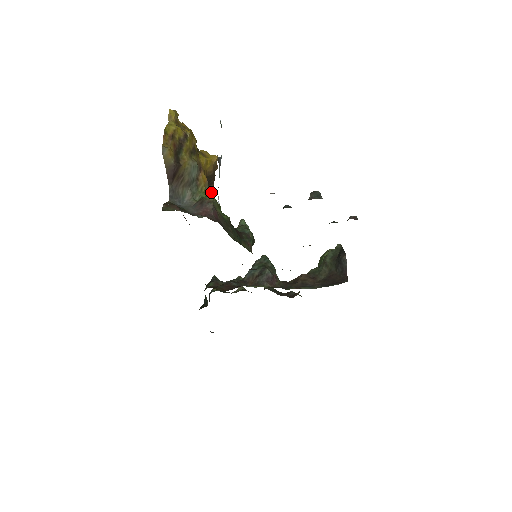
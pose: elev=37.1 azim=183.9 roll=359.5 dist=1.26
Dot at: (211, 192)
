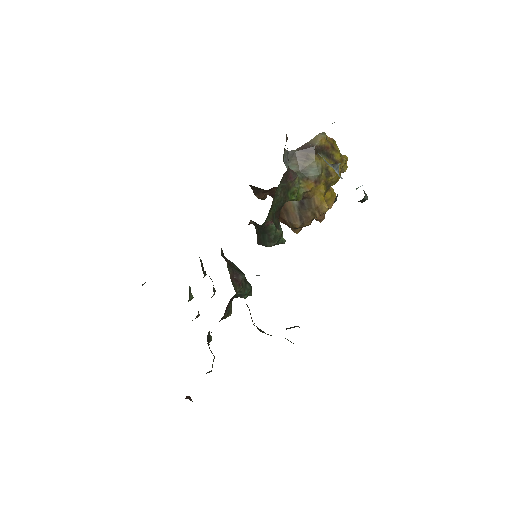
Dot at: (301, 196)
